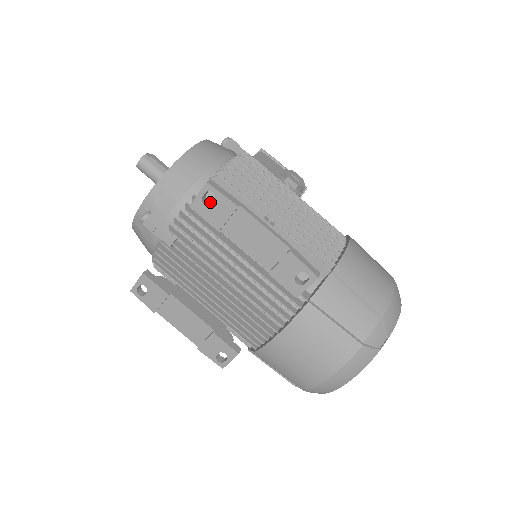
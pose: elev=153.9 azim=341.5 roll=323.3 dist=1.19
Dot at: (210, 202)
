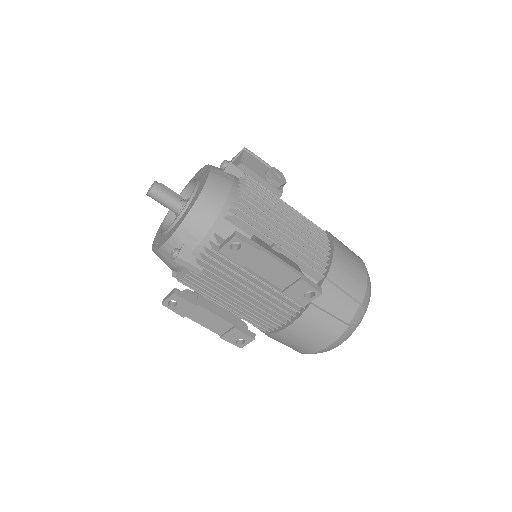
Dot at: occluded
